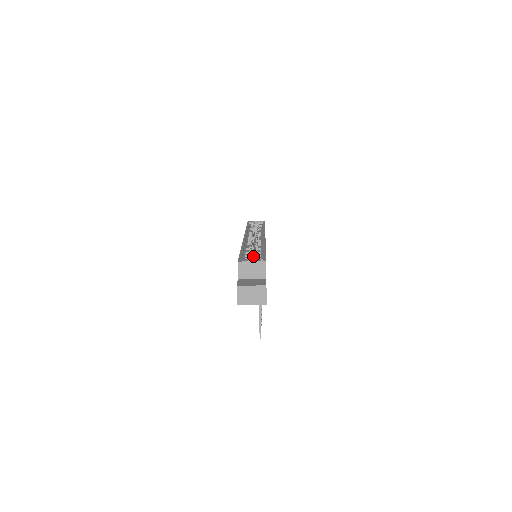
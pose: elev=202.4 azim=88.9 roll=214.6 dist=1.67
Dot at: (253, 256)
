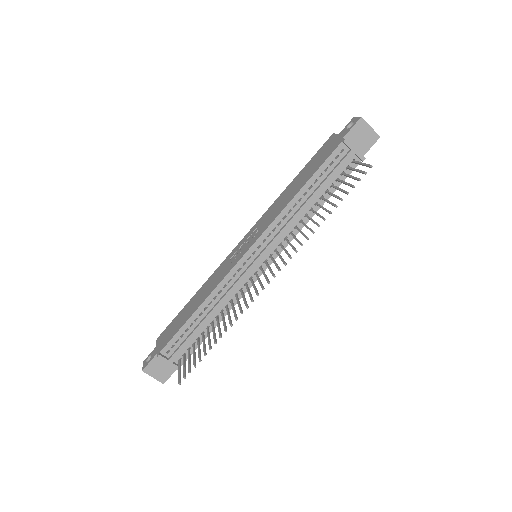
Dot at: occluded
